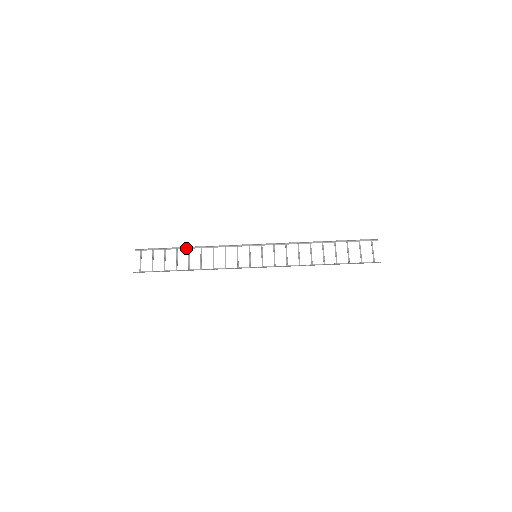
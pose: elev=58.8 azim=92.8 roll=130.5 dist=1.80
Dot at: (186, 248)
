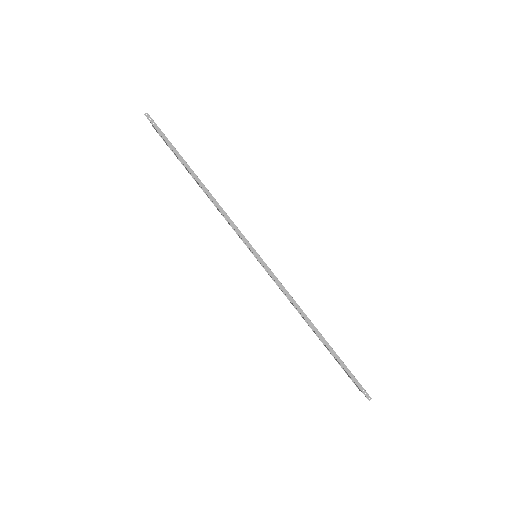
Dot at: occluded
